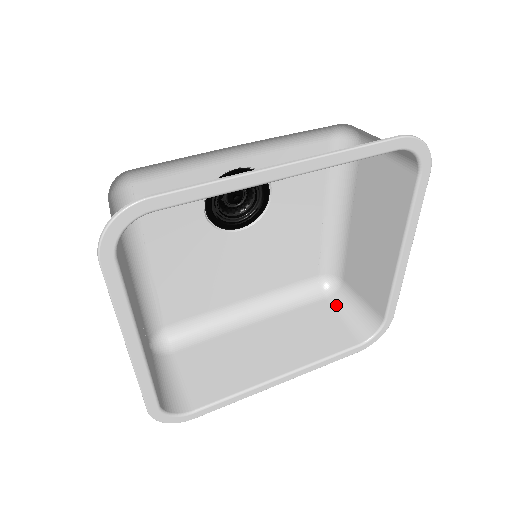
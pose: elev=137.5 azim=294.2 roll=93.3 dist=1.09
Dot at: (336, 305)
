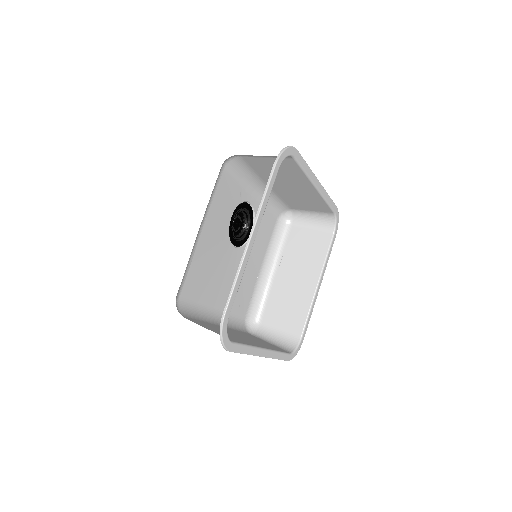
Dot at: (260, 338)
